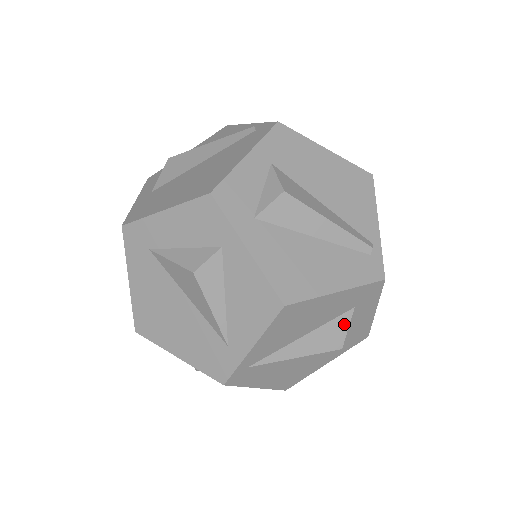
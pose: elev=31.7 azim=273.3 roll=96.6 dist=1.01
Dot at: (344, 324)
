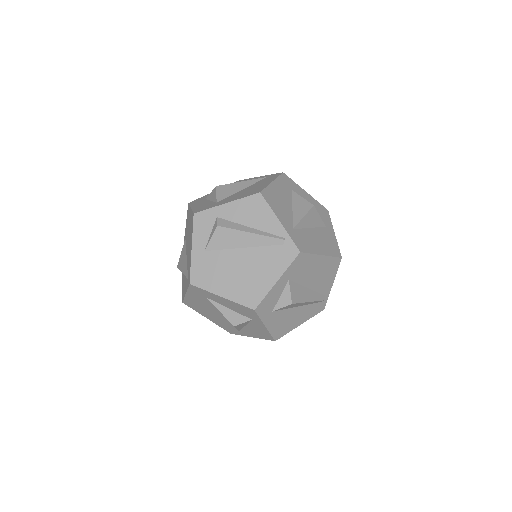
Dot at: occluded
